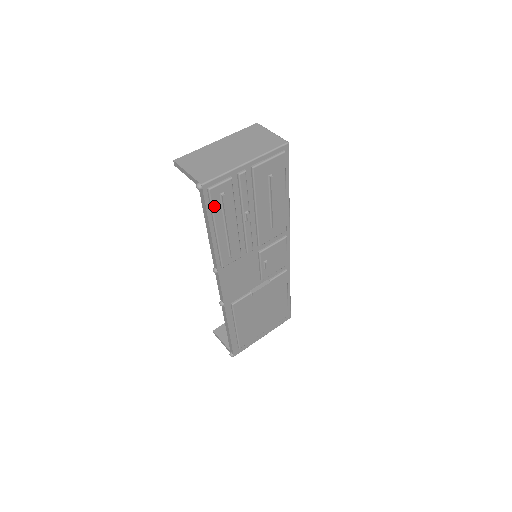
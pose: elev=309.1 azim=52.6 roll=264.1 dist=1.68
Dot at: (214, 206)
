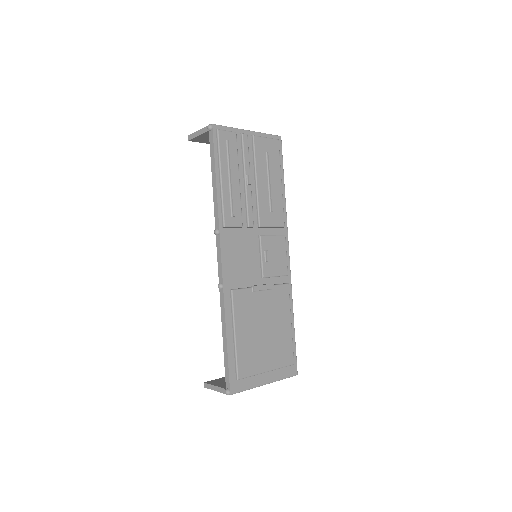
Dot at: (221, 149)
